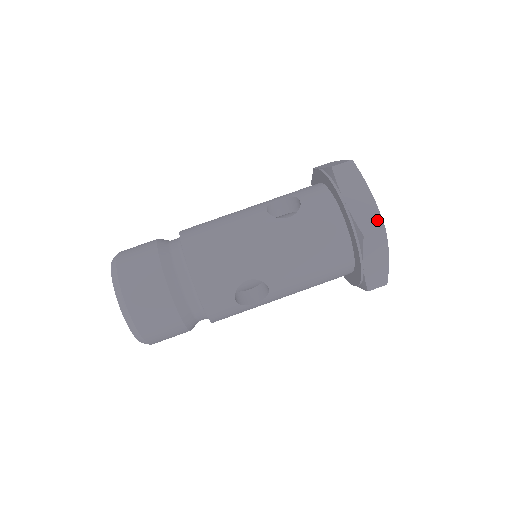
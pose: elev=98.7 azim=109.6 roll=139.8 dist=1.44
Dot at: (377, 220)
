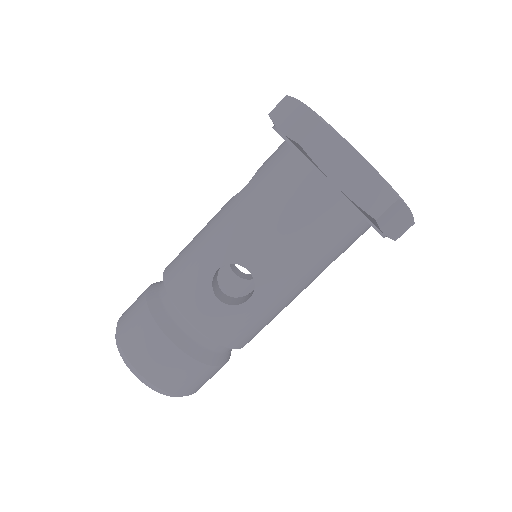
Dot at: (312, 121)
